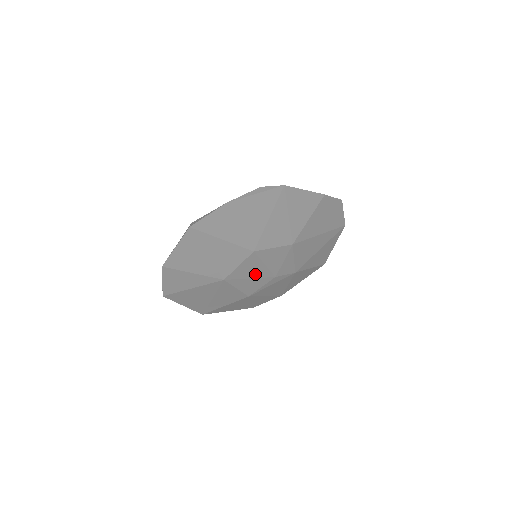
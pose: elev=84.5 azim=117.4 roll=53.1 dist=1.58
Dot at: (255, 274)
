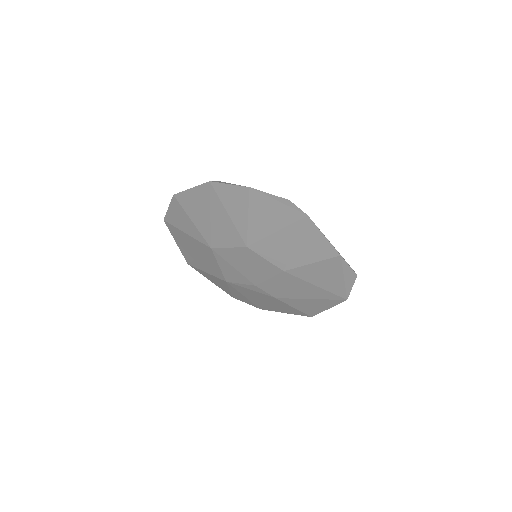
Dot at: (239, 267)
